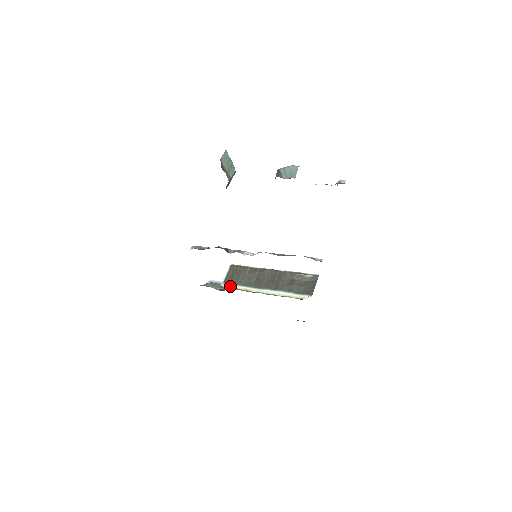
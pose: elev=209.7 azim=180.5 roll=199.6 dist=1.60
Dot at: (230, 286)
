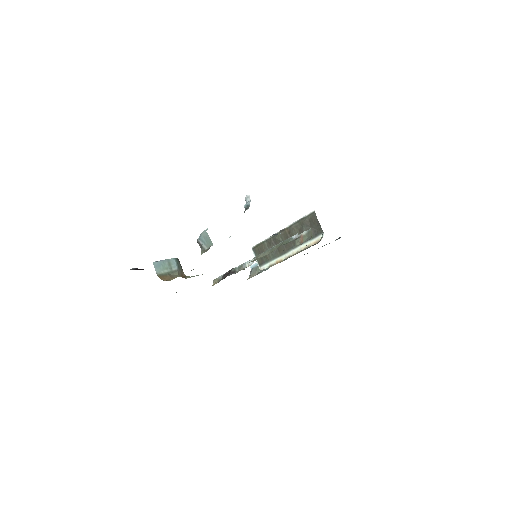
Dot at: (266, 266)
